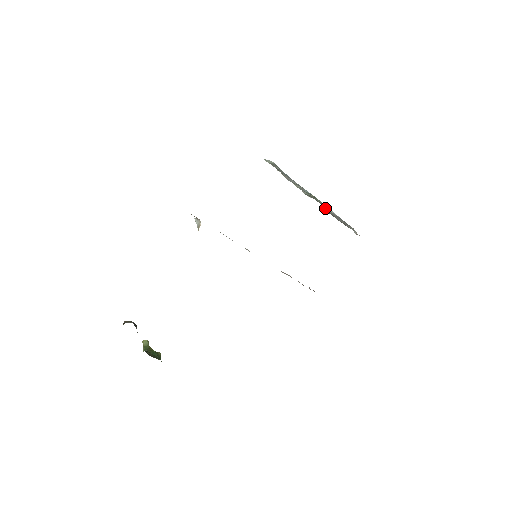
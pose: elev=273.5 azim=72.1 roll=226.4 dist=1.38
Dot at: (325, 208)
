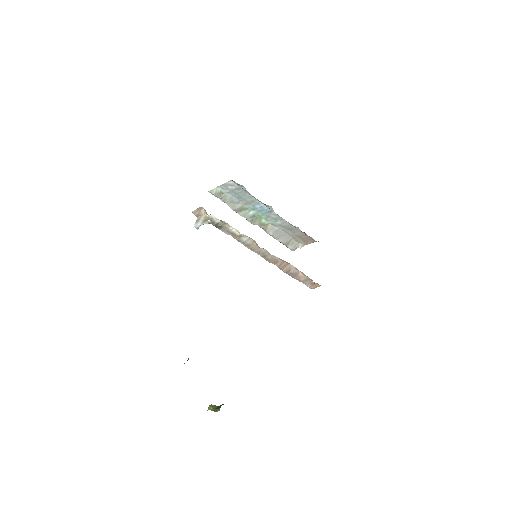
Dot at: (269, 230)
